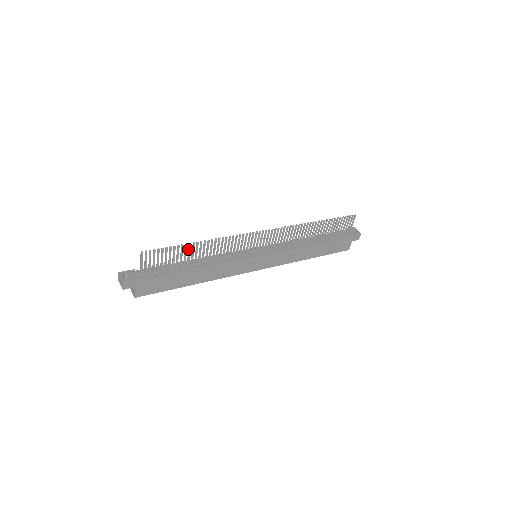
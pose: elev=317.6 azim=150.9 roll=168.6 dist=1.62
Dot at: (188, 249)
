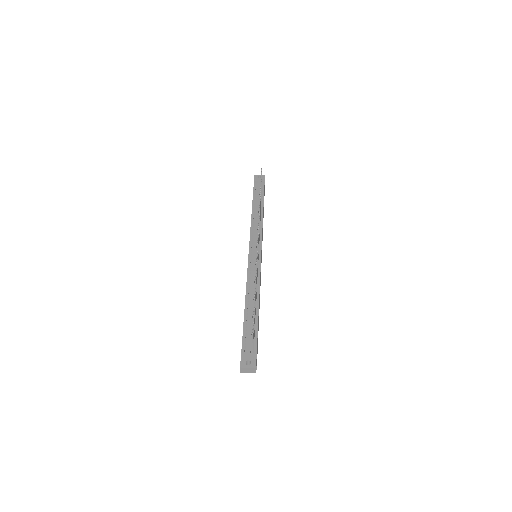
Dot at: occluded
